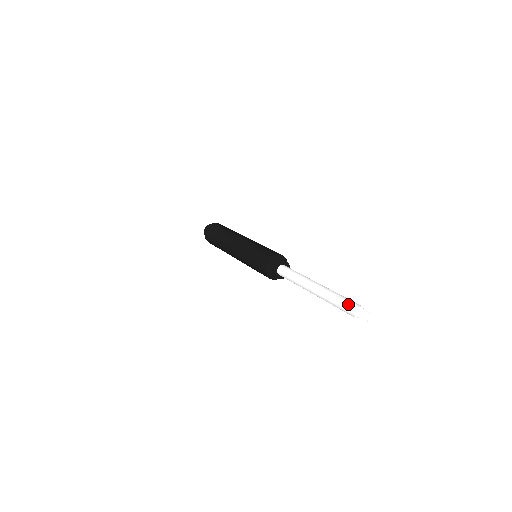
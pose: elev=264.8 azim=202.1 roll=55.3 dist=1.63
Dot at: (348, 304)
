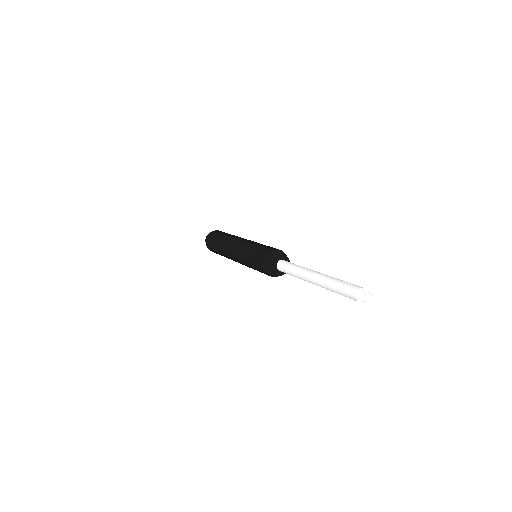
Dot at: (353, 284)
